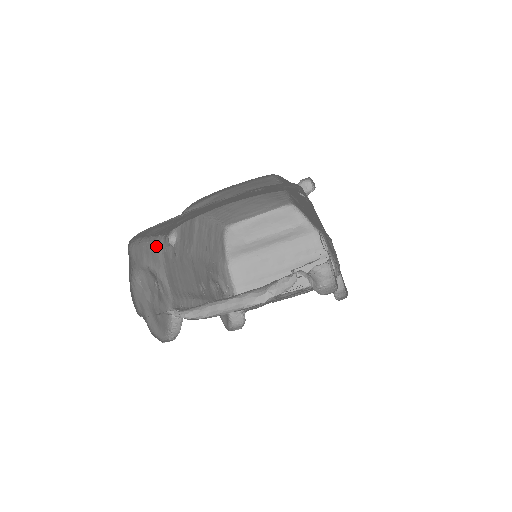
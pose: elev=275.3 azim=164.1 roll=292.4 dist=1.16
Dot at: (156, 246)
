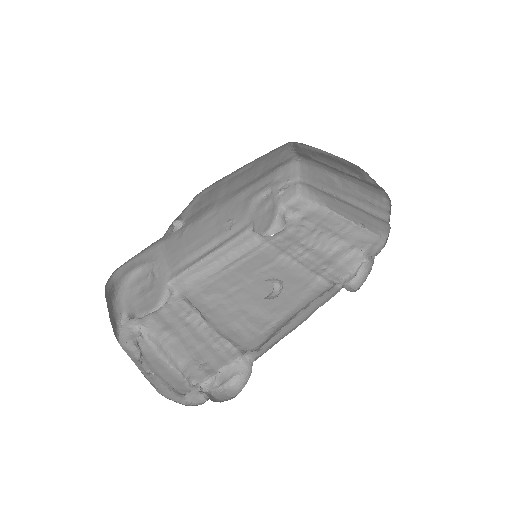
Dot at: (153, 245)
